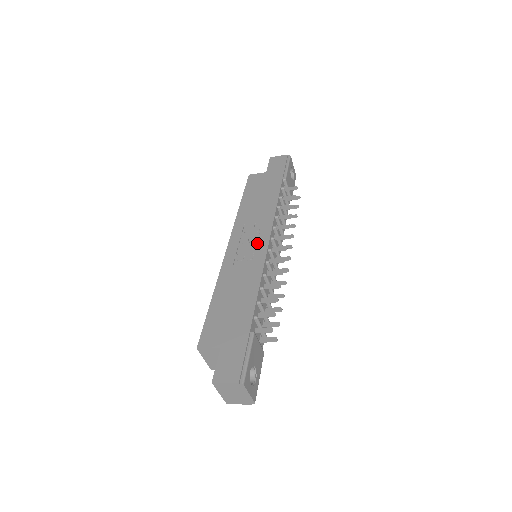
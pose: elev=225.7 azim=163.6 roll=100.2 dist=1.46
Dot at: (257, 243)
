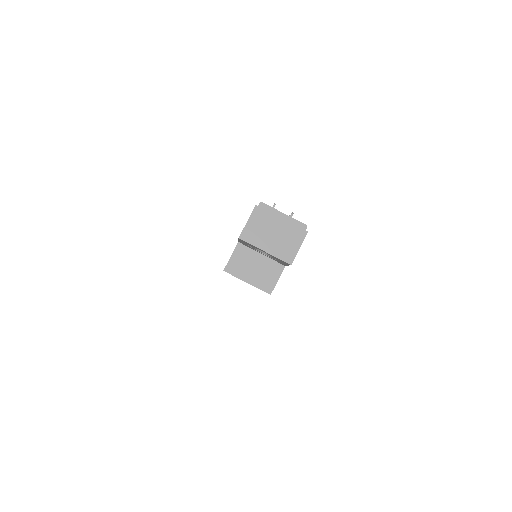
Dot at: occluded
